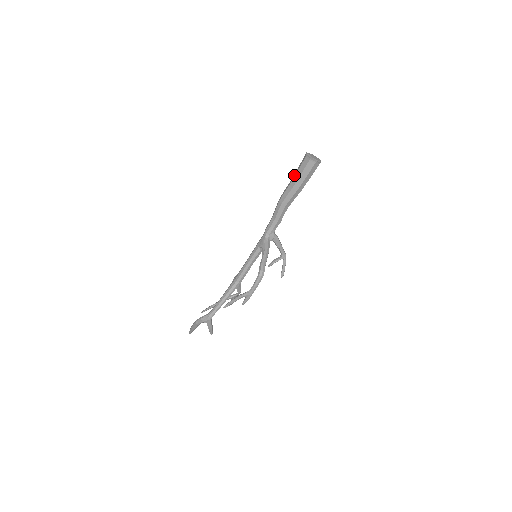
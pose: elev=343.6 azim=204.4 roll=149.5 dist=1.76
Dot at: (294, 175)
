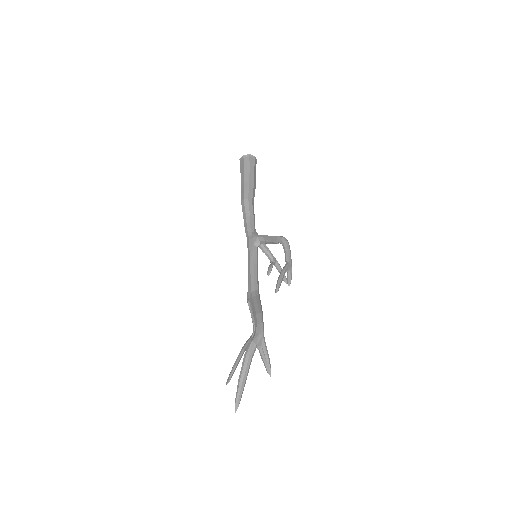
Dot at: (242, 176)
